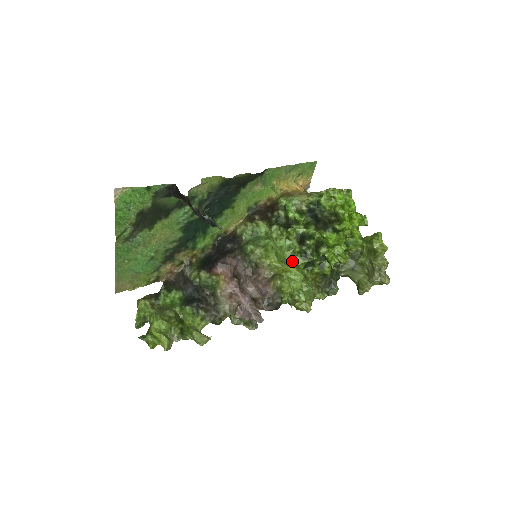
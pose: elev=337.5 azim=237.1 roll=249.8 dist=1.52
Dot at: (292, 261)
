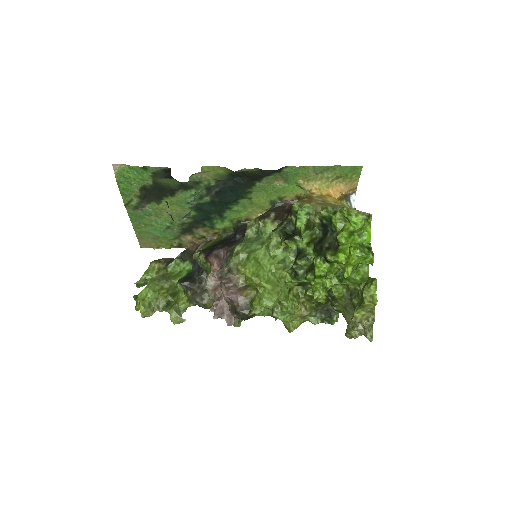
Dot at: (277, 276)
